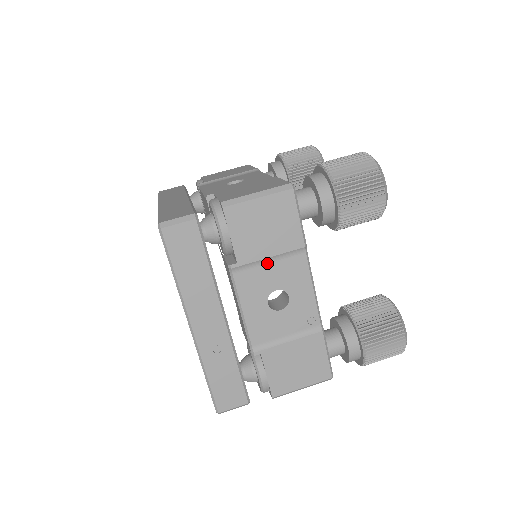
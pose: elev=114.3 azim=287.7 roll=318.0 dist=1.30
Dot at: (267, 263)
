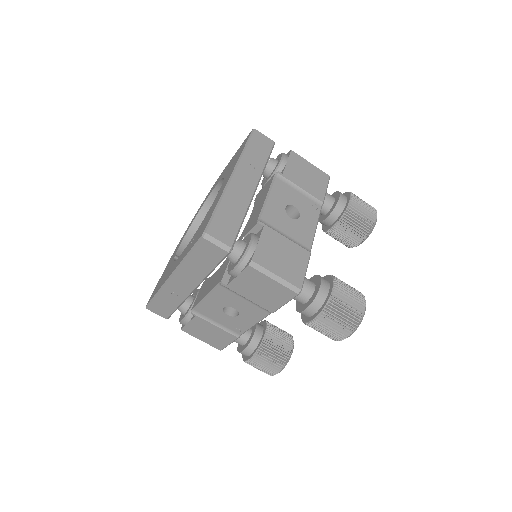
Dot at: (244, 298)
